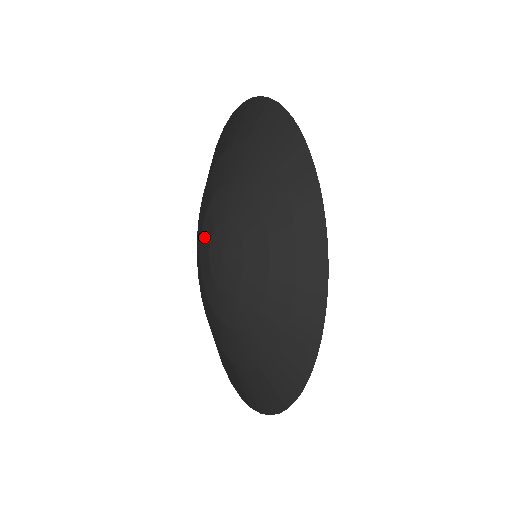
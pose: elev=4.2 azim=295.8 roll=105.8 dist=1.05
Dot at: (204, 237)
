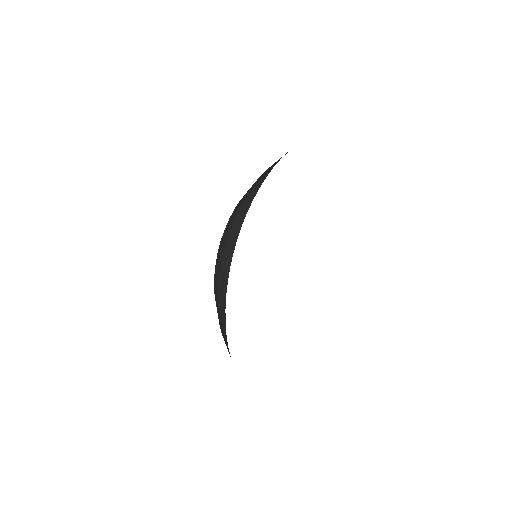
Dot at: occluded
